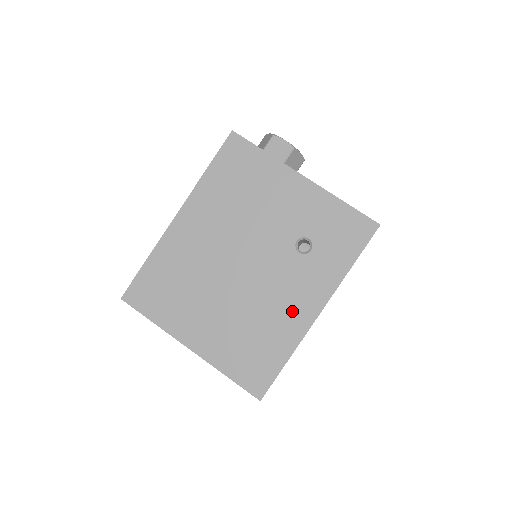
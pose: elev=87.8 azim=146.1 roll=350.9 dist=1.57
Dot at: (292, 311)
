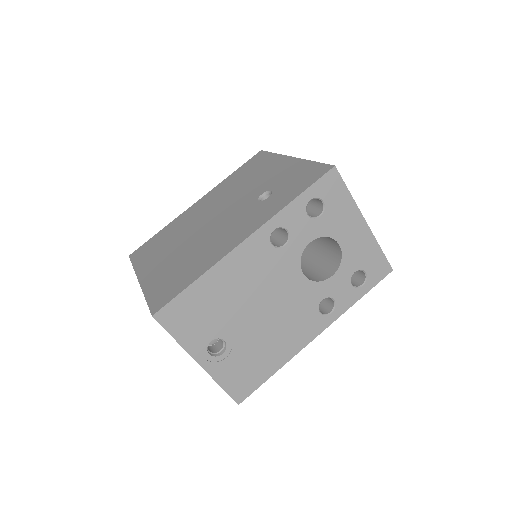
Dot at: (226, 241)
